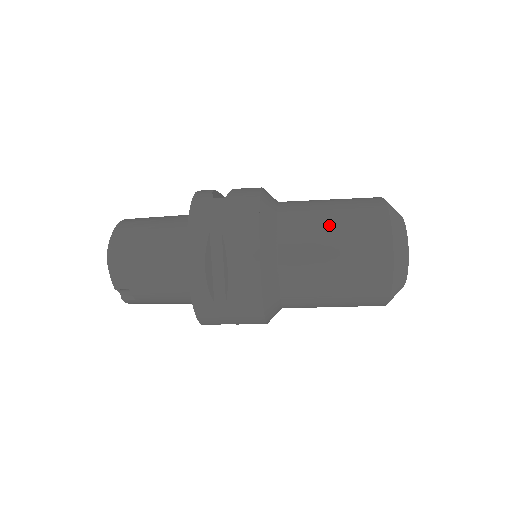
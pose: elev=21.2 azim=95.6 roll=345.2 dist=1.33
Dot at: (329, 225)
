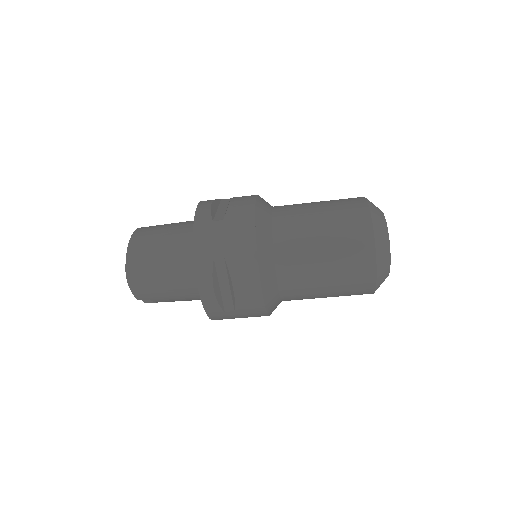
Dot at: (319, 240)
